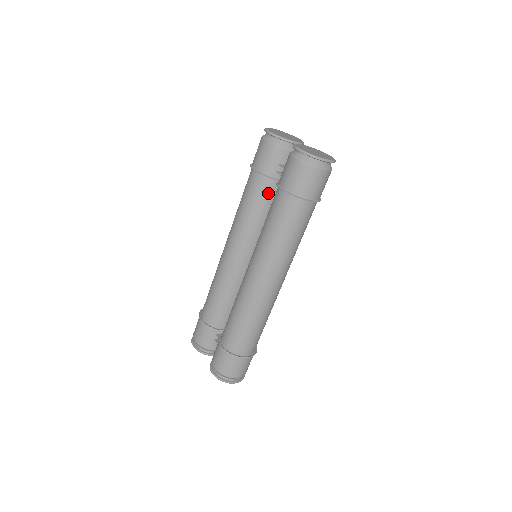
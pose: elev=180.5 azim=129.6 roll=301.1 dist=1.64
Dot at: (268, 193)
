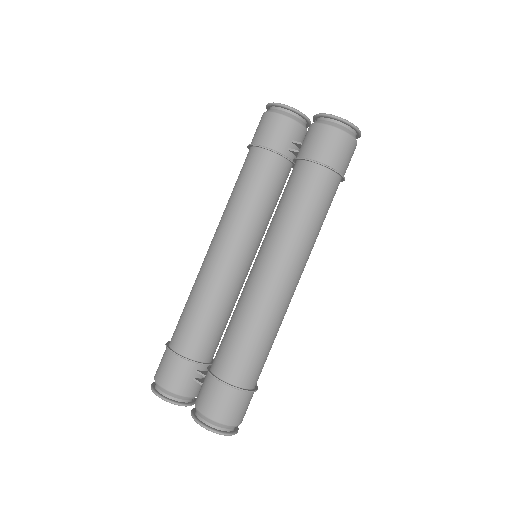
Dot at: (277, 175)
